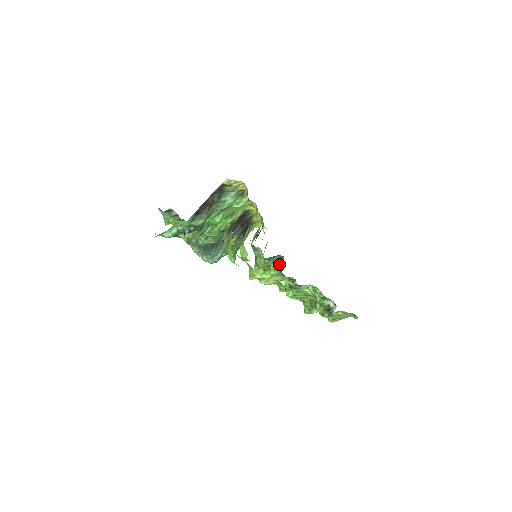
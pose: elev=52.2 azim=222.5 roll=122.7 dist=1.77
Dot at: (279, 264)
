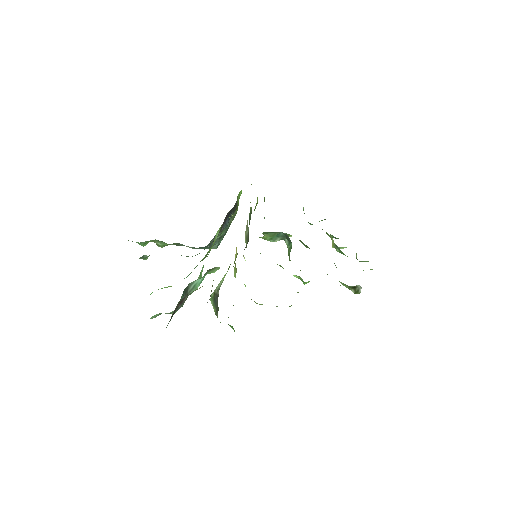
Dot at: (285, 237)
